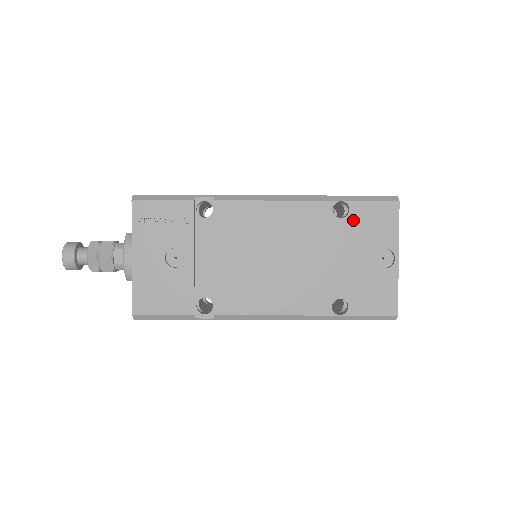
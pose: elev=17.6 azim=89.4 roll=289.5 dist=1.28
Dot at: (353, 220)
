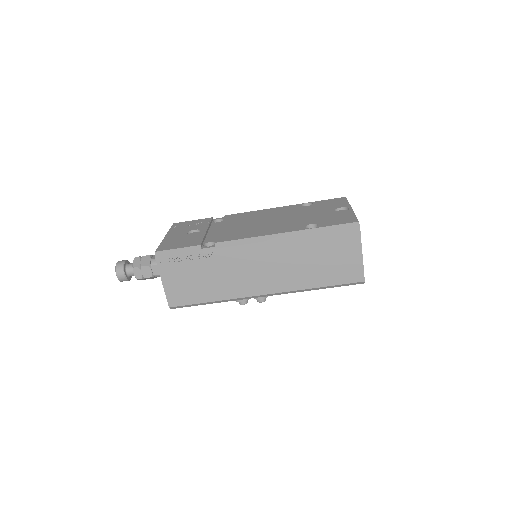
Dot at: (316, 205)
